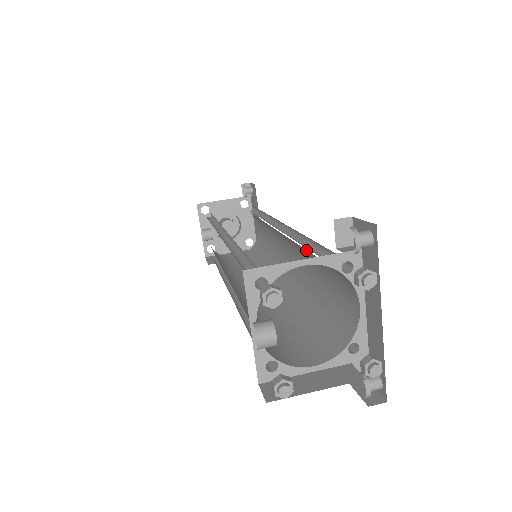
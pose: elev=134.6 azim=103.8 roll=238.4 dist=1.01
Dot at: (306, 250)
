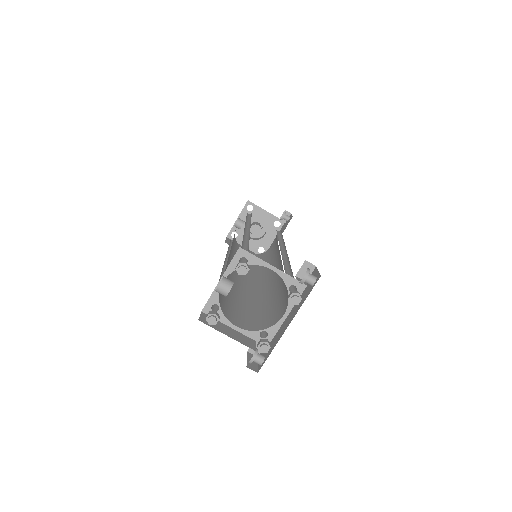
Dot at: occluded
